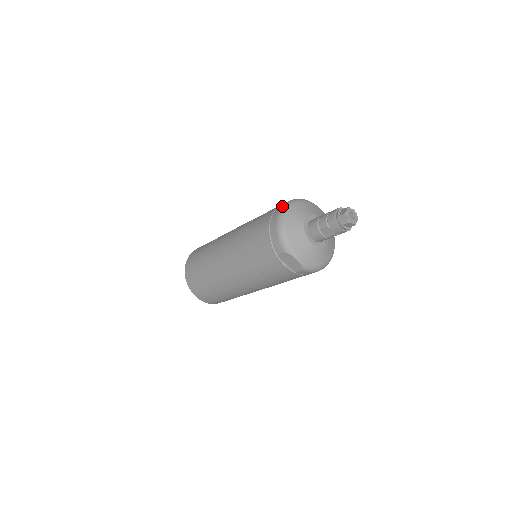
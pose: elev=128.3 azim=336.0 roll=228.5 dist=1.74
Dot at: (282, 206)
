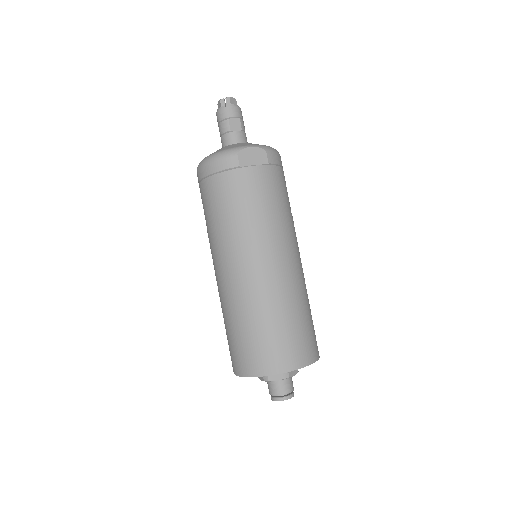
Dot at: occluded
